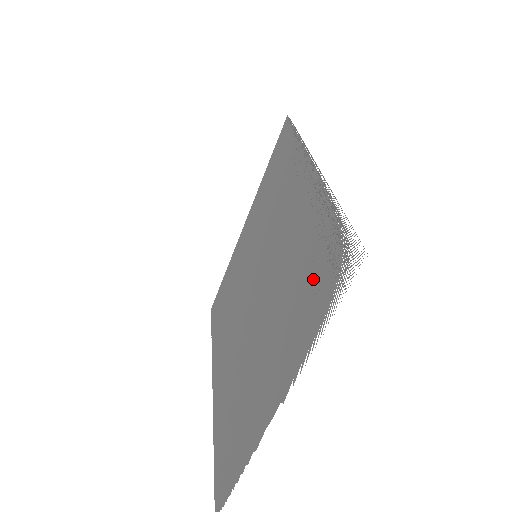
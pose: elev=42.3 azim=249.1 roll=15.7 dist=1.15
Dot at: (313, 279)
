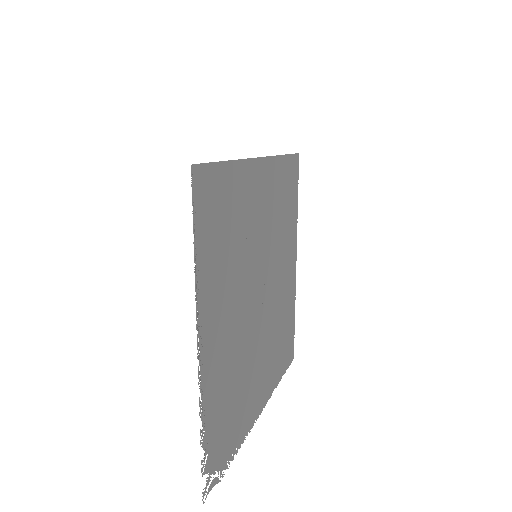
Dot at: (226, 427)
